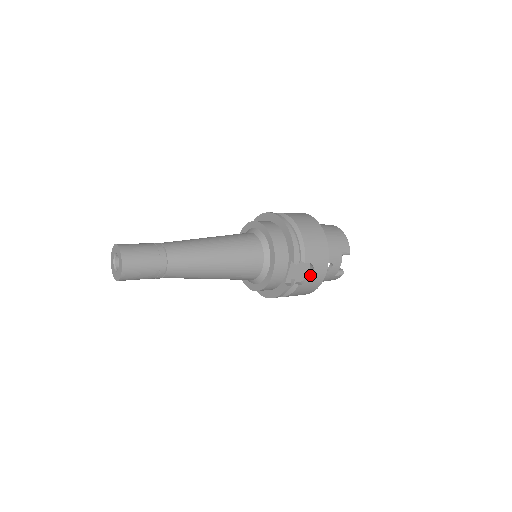
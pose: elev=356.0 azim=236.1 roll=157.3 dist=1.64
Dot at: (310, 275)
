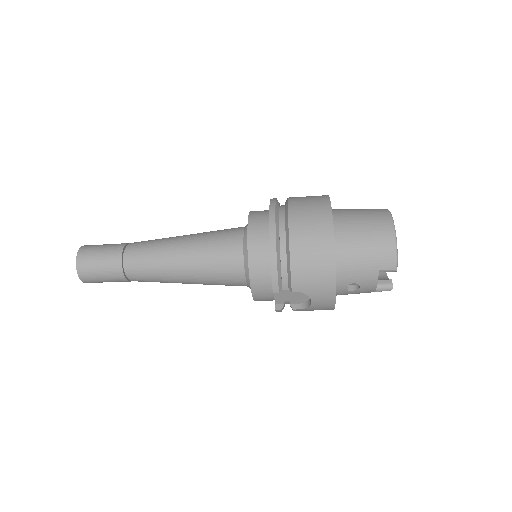
Dot at: (310, 301)
